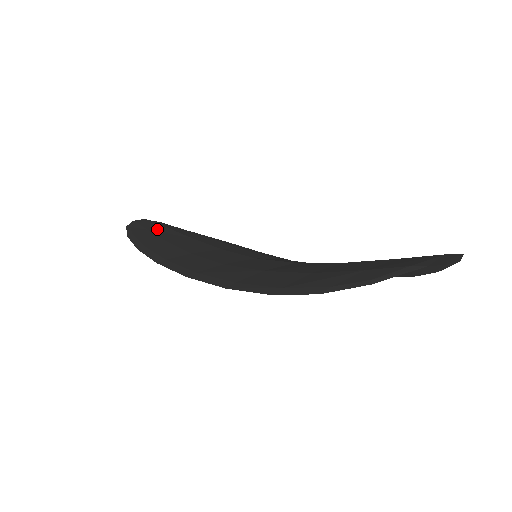
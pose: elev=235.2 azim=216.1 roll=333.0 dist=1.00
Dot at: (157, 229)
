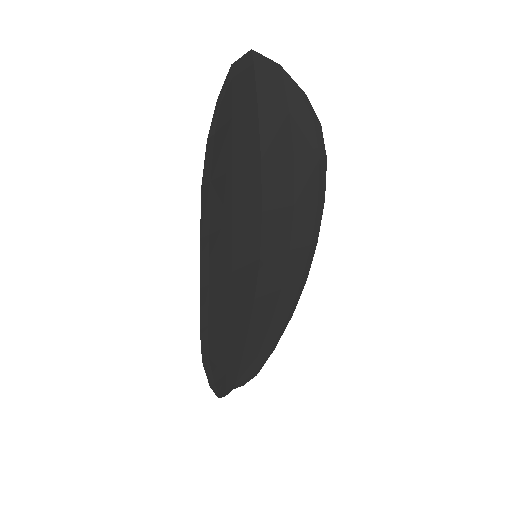
Dot at: (230, 366)
